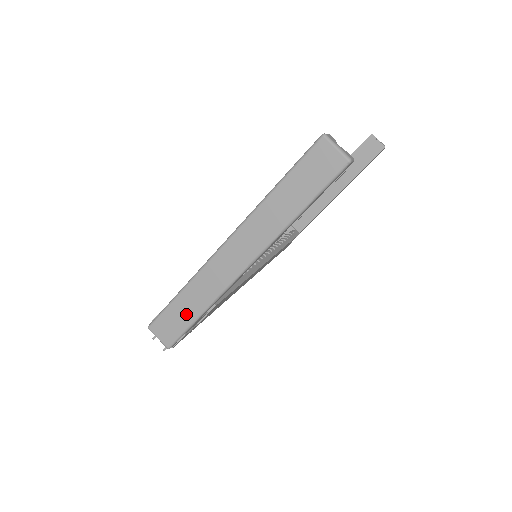
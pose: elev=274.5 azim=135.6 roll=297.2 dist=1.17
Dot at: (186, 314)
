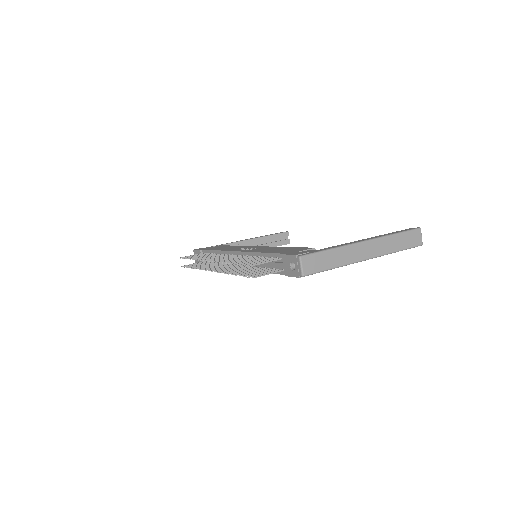
Dot at: (327, 263)
